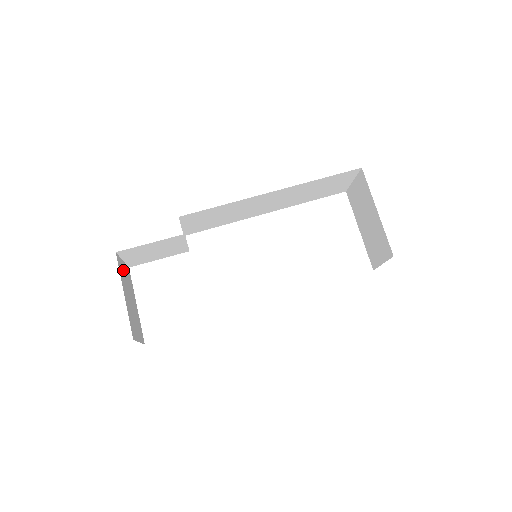
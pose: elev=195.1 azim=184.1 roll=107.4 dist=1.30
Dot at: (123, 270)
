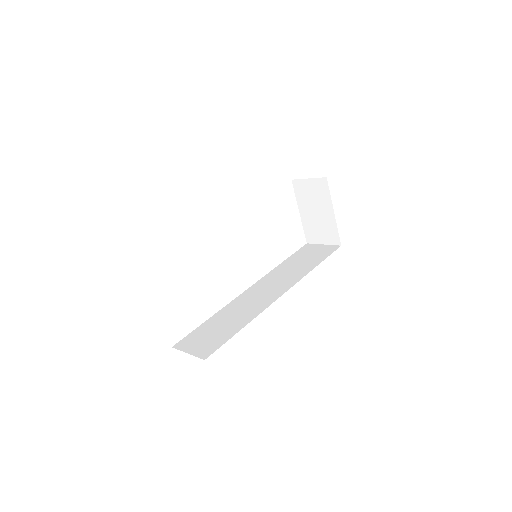
Dot at: occluded
